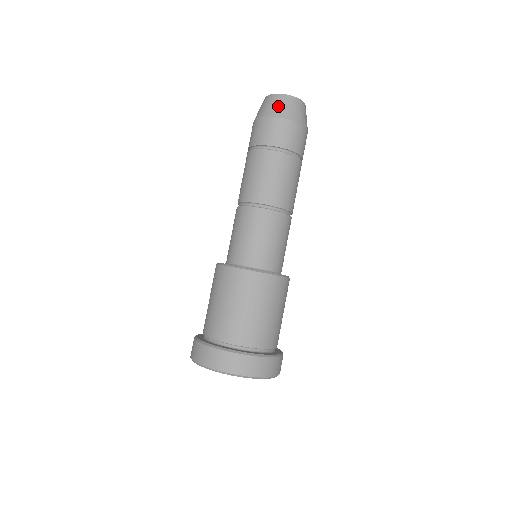
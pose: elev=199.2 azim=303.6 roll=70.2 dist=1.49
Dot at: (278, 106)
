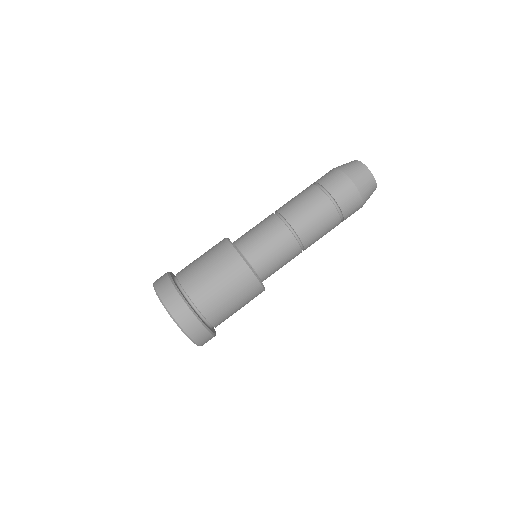
Dot at: (367, 185)
